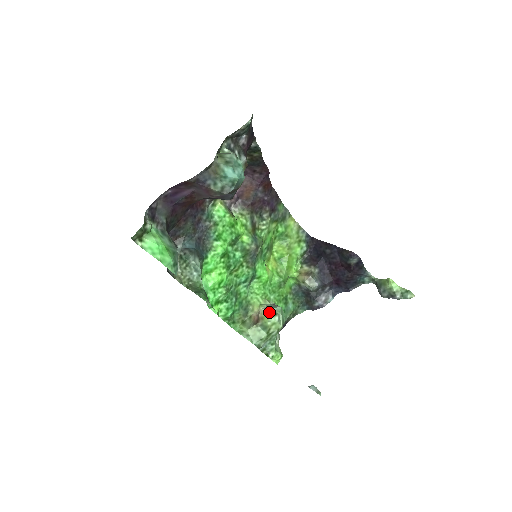
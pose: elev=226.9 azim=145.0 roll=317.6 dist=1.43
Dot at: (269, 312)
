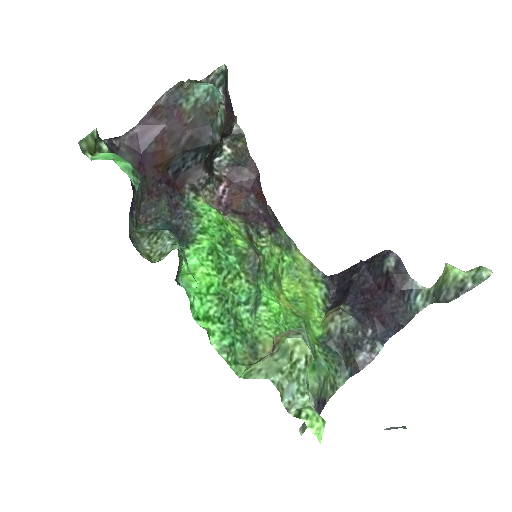
Dot at: (287, 332)
